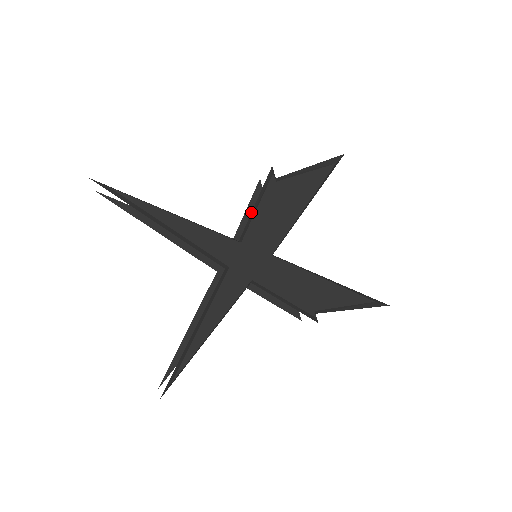
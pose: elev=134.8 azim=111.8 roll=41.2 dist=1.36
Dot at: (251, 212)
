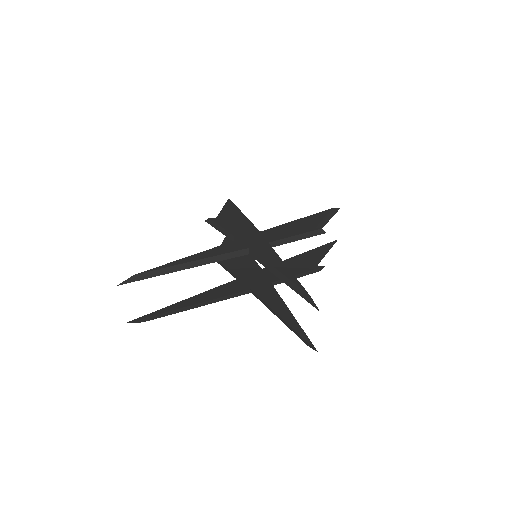
Dot at: (225, 262)
